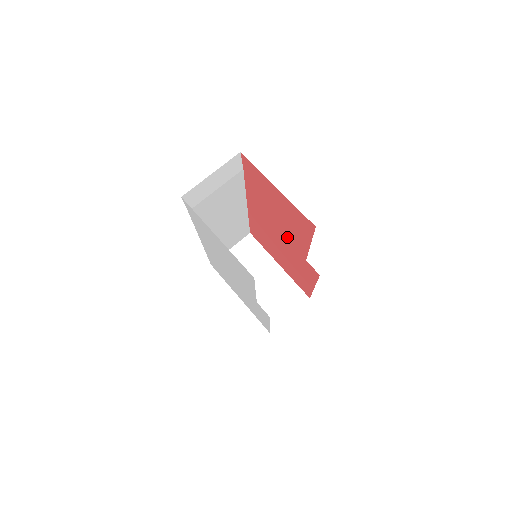
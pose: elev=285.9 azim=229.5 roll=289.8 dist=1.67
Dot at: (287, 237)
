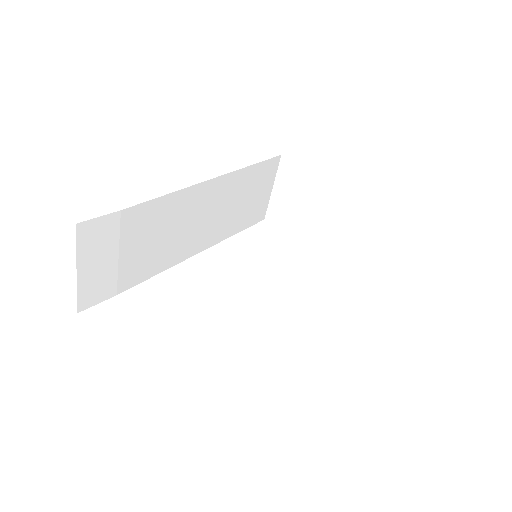
Dot at: occluded
